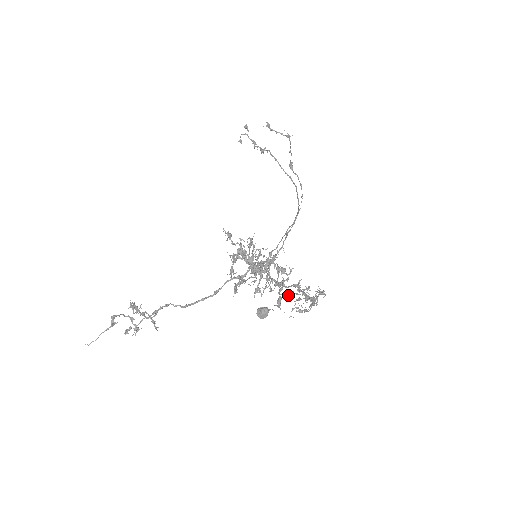
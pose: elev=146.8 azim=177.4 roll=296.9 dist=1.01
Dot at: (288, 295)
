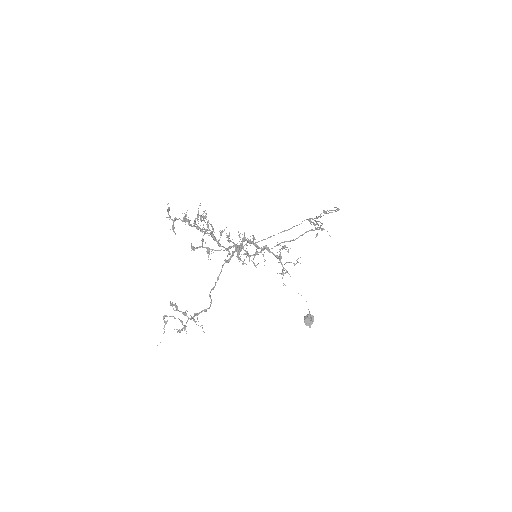
Dot at: occluded
